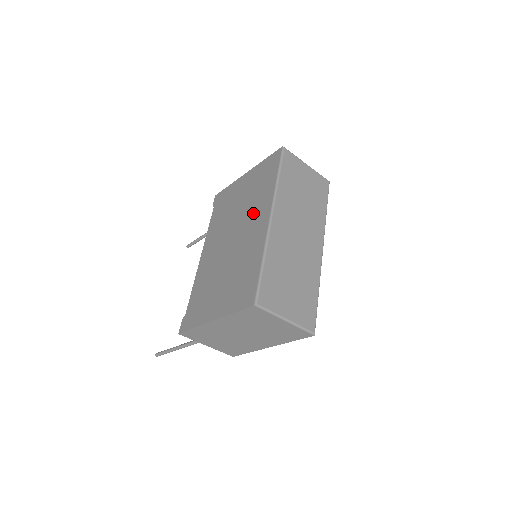
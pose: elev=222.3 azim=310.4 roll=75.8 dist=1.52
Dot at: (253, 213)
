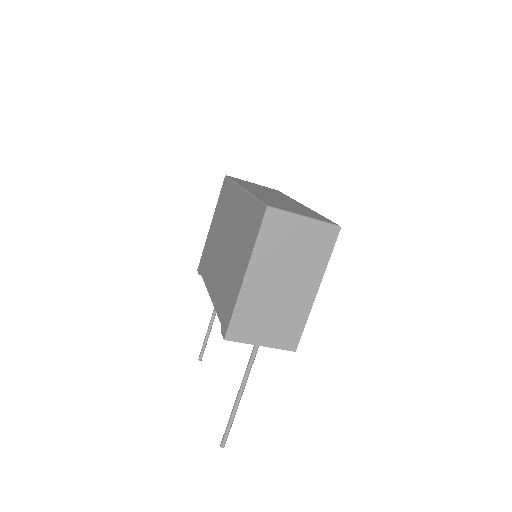
Dot at: (230, 212)
